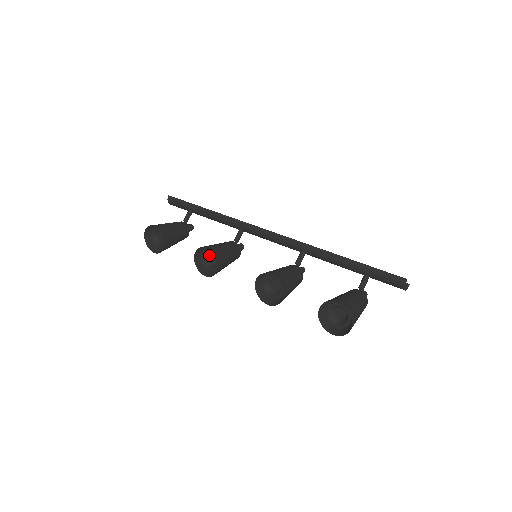
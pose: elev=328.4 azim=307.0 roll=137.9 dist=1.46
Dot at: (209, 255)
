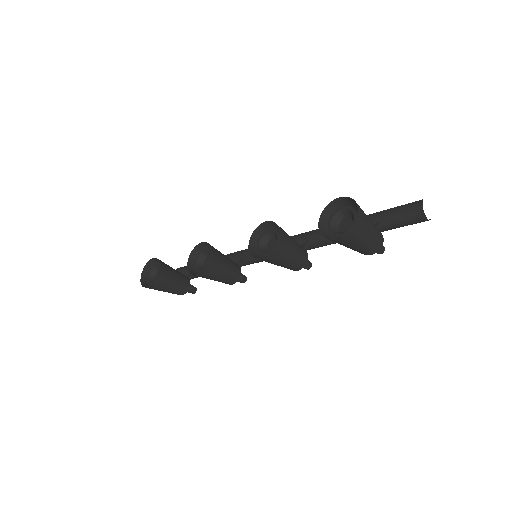
Dot at: occluded
